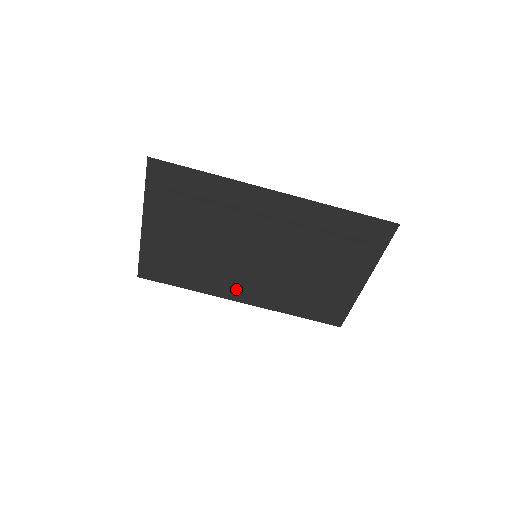
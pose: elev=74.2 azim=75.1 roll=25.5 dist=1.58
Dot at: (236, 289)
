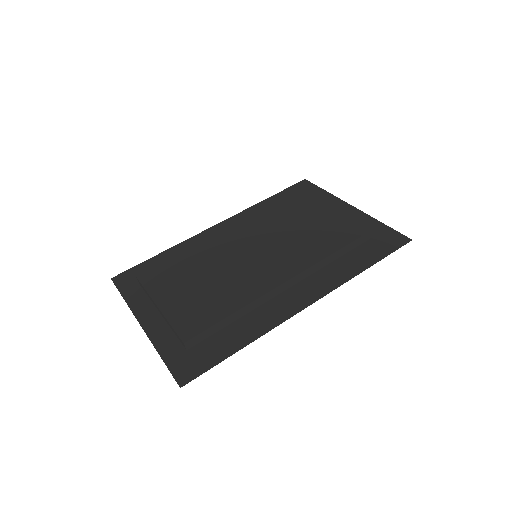
Dot at: (278, 286)
